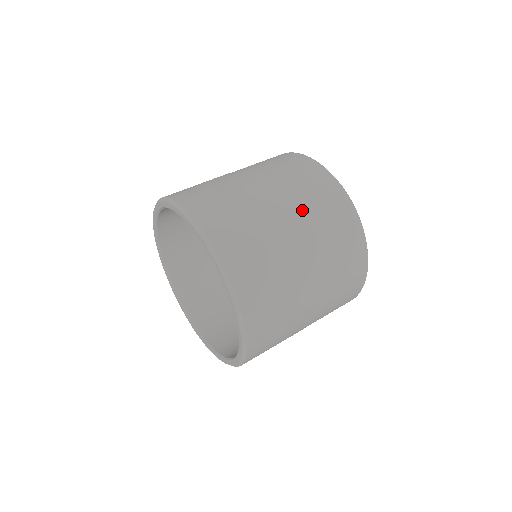
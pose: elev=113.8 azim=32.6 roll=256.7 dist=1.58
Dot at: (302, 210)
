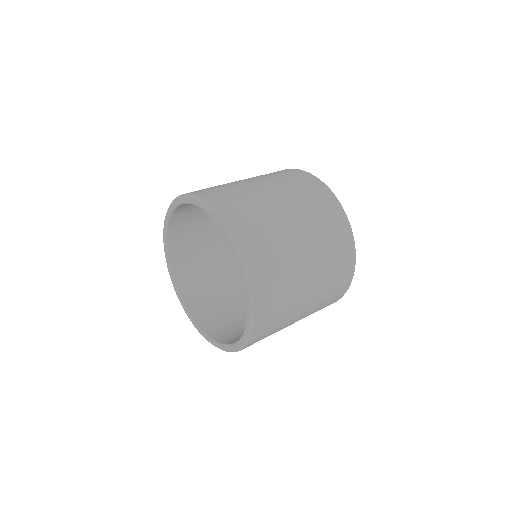
Dot at: (322, 286)
